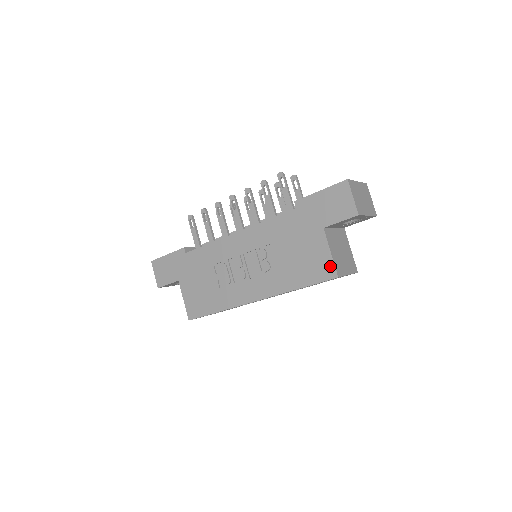
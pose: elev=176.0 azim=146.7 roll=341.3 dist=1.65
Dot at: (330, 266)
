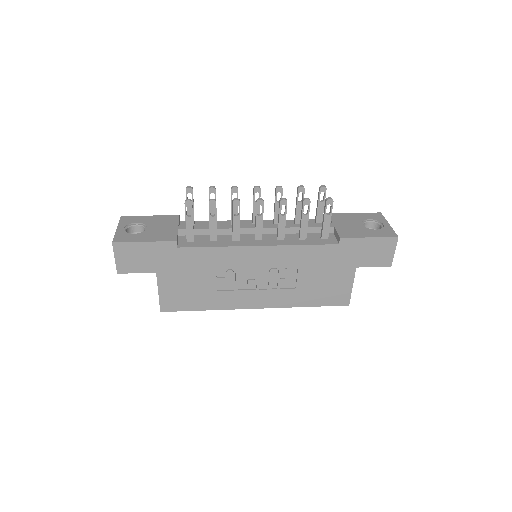
Dot at: (347, 296)
